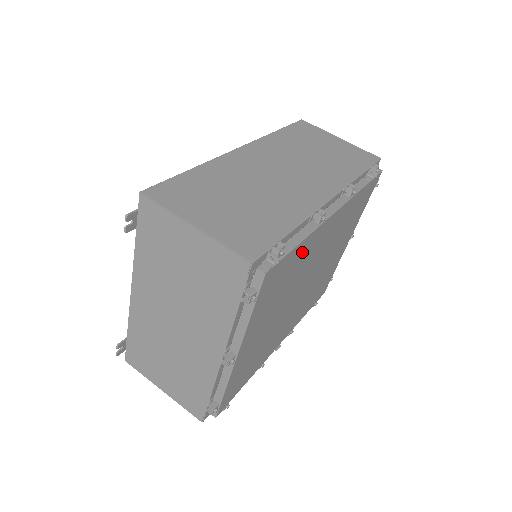
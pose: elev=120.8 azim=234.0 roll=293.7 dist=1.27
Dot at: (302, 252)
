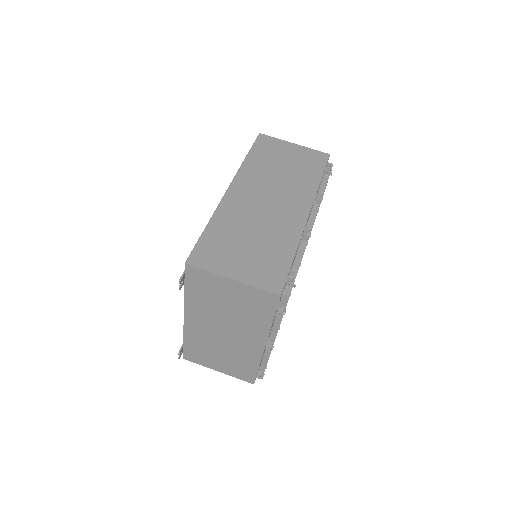
Dot at: occluded
